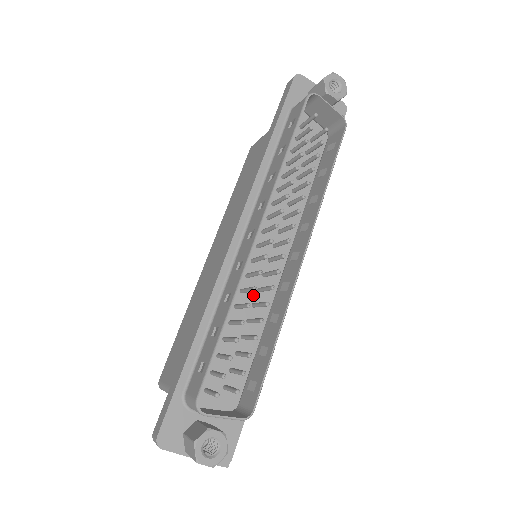
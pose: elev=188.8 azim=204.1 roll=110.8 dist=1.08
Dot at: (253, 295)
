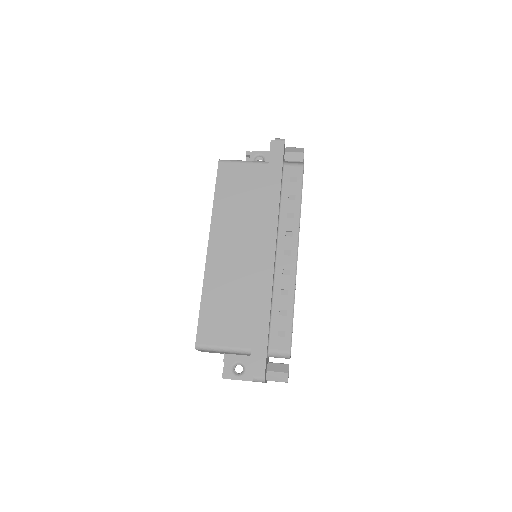
Dot at: occluded
